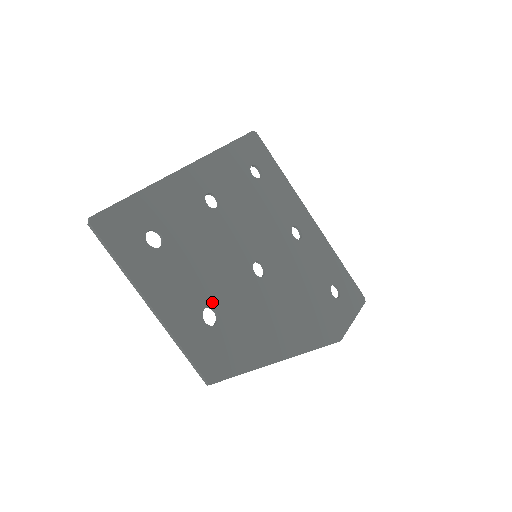
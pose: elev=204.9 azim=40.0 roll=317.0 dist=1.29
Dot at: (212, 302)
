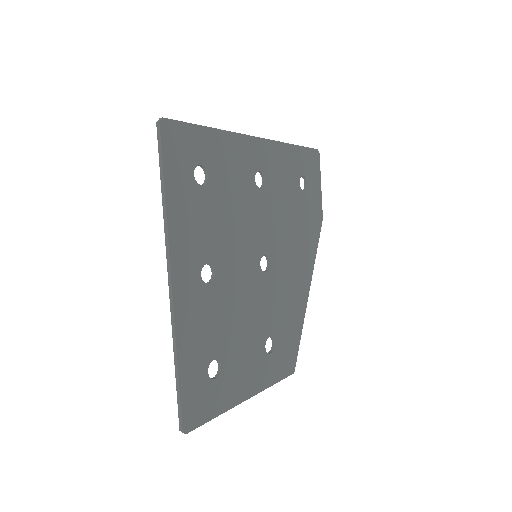
Dot at: (265, 337)
